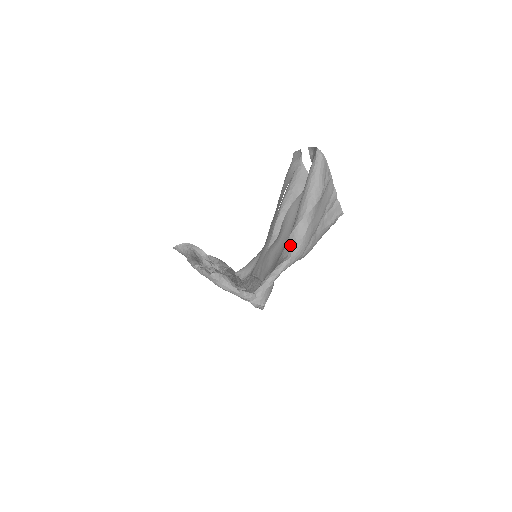
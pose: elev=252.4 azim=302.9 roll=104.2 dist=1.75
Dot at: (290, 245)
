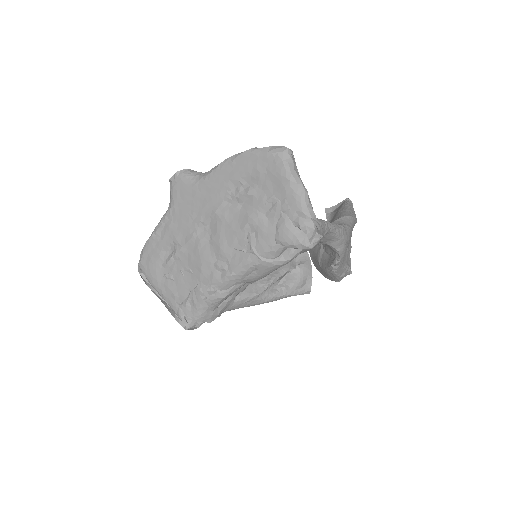
Dot at: (338, 224)
